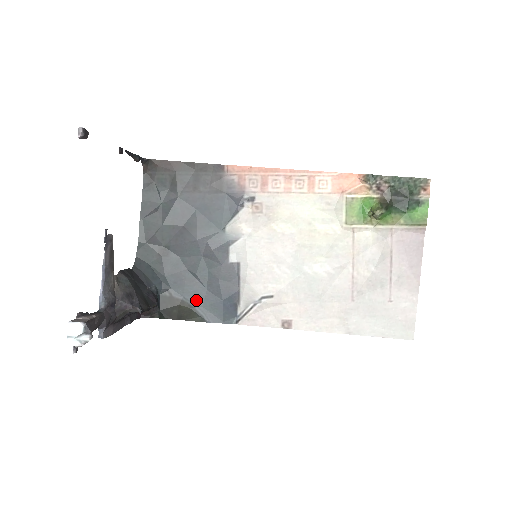
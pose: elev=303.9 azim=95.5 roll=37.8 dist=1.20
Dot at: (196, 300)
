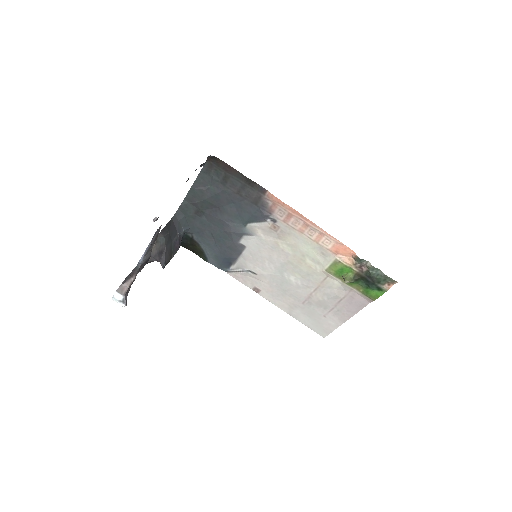
Dot at: (207, 248)
